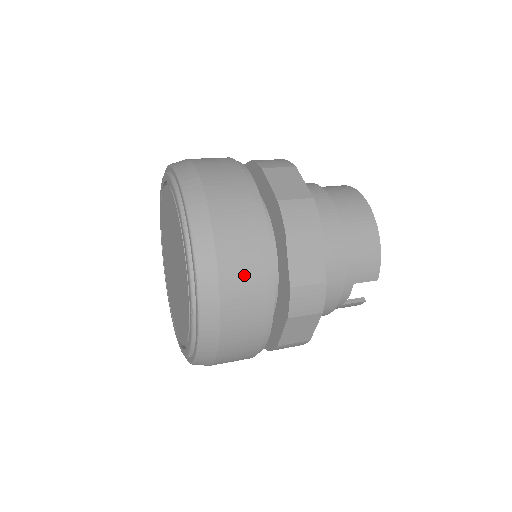
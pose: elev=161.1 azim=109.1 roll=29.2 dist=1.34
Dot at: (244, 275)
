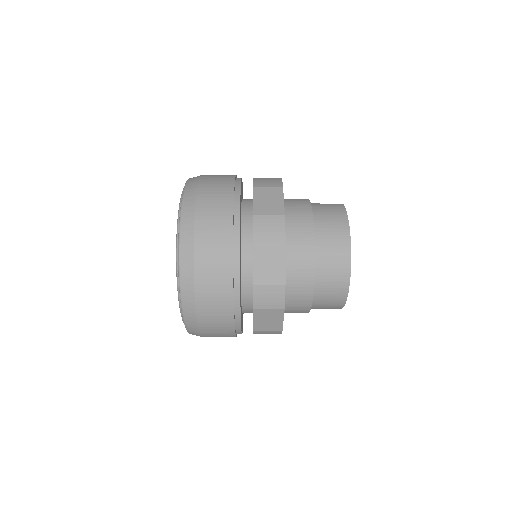
Dot at: (217, 328)
